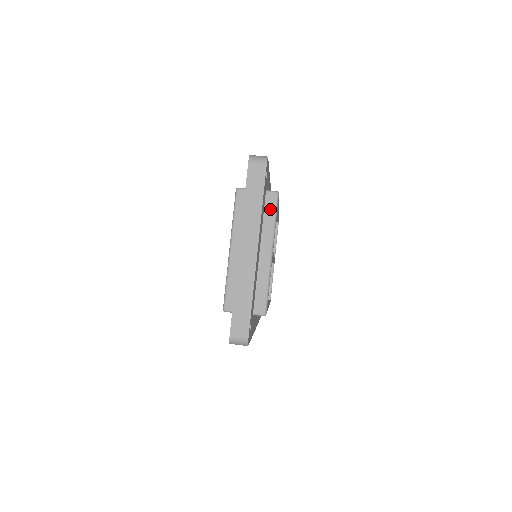
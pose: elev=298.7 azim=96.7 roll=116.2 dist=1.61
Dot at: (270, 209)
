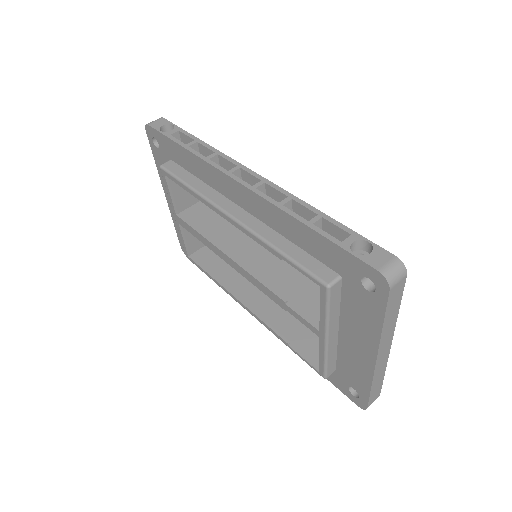
Dot at: occluded
